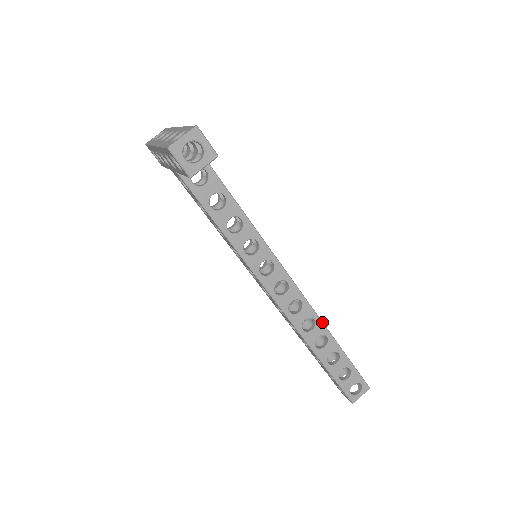
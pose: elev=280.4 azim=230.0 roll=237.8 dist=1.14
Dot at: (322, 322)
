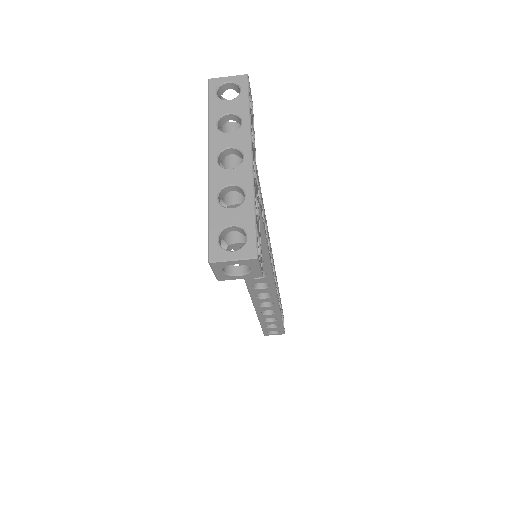
Dot at: (279, 306)
